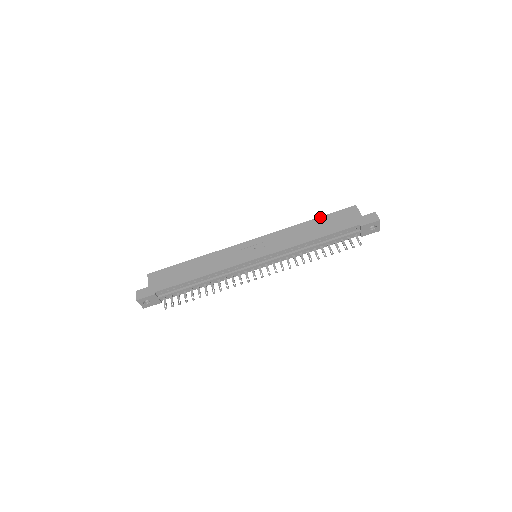
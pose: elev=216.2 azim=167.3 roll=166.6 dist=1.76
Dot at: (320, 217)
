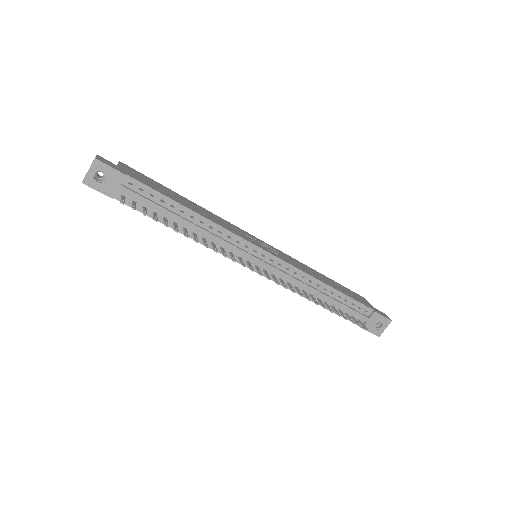
Dot at: occluded
